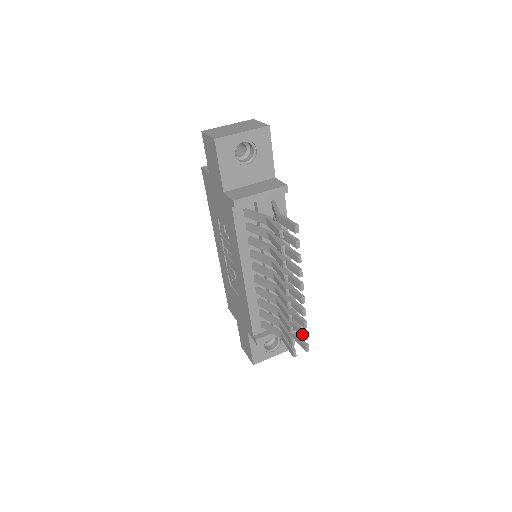
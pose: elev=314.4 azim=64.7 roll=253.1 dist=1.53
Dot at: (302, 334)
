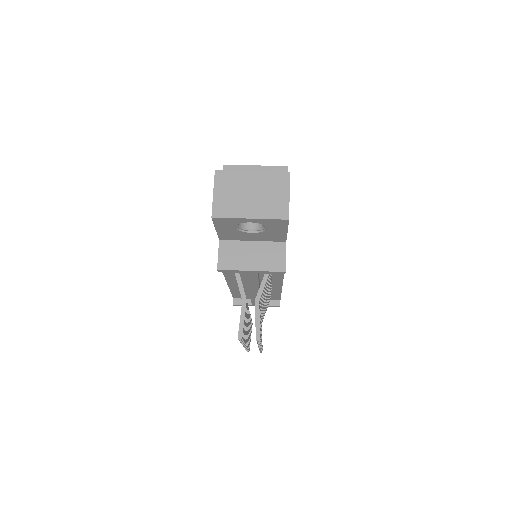
Dot at: occluded
